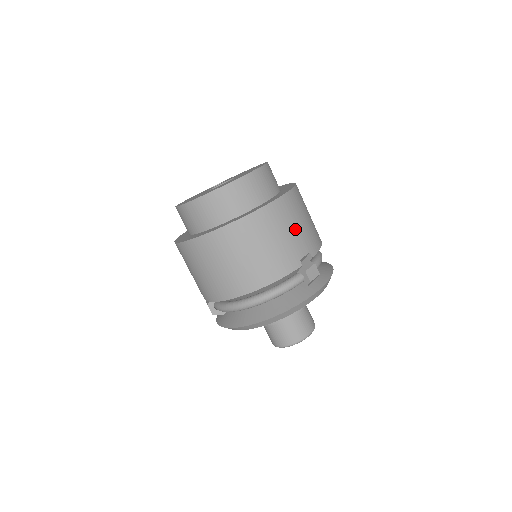
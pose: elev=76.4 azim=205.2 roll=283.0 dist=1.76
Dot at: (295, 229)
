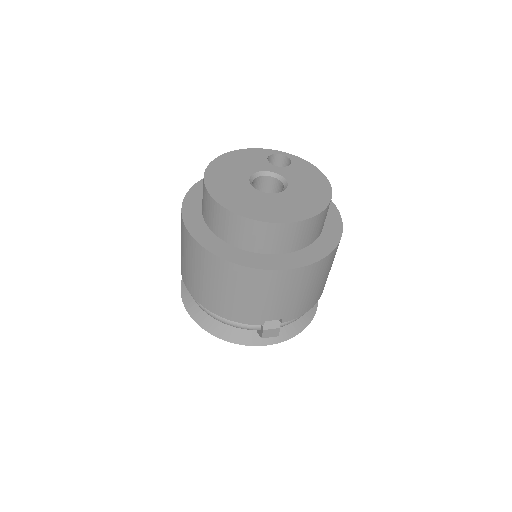
Dot at: (282, 298)
